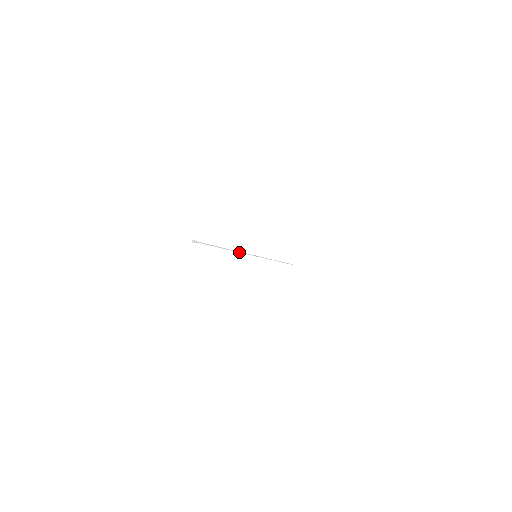
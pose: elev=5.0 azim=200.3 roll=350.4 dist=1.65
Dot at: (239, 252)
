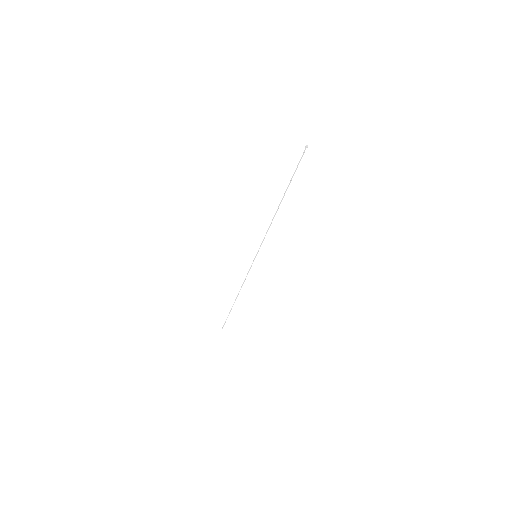
Dot at: (270, 225)
